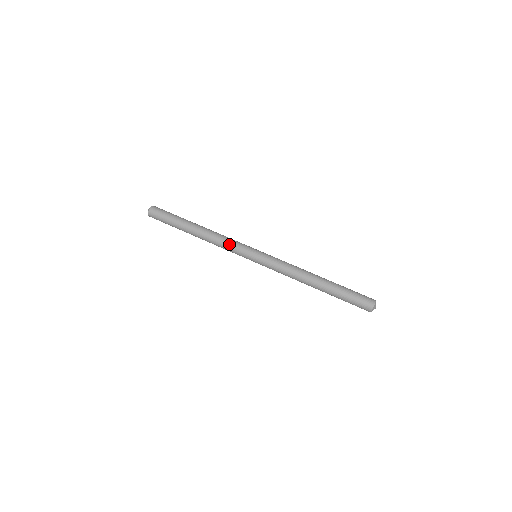
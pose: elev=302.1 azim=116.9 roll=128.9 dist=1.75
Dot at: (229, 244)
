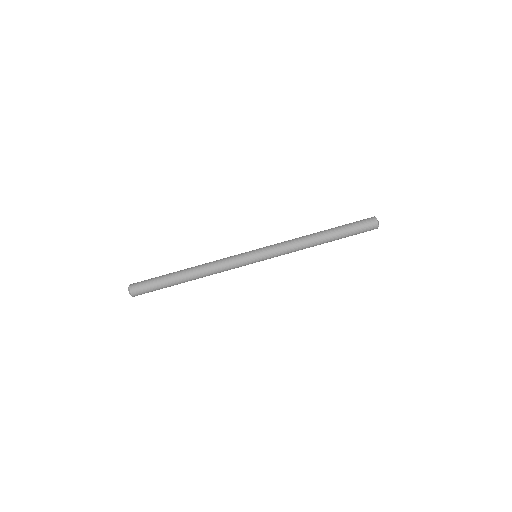
Dot at: (228, 266)
